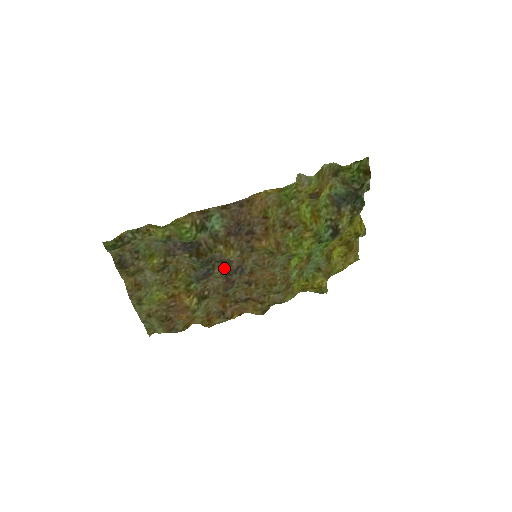
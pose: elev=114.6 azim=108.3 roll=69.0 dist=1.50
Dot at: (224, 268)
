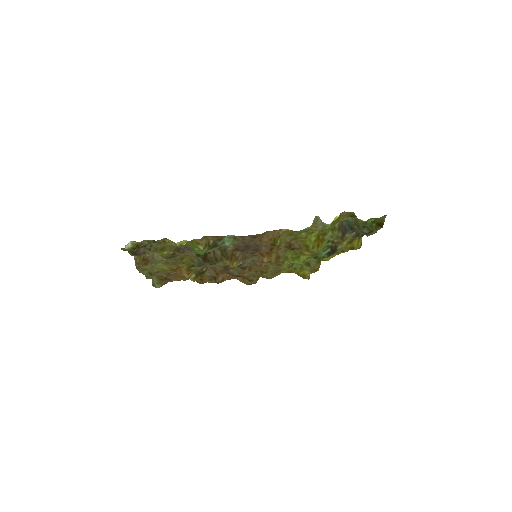
Dot at: (225, 264)
